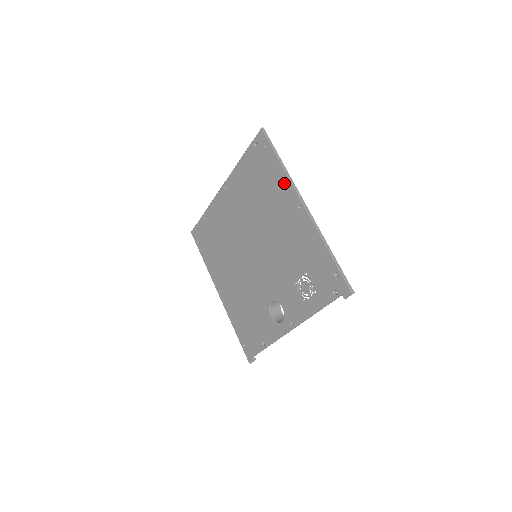
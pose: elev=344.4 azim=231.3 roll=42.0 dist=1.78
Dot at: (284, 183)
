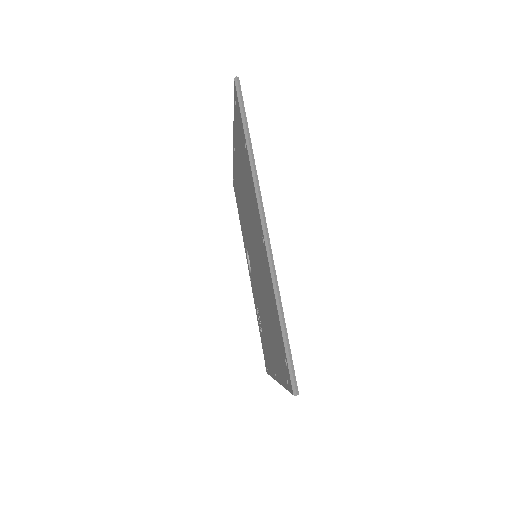
Dot at: (278, 373)
